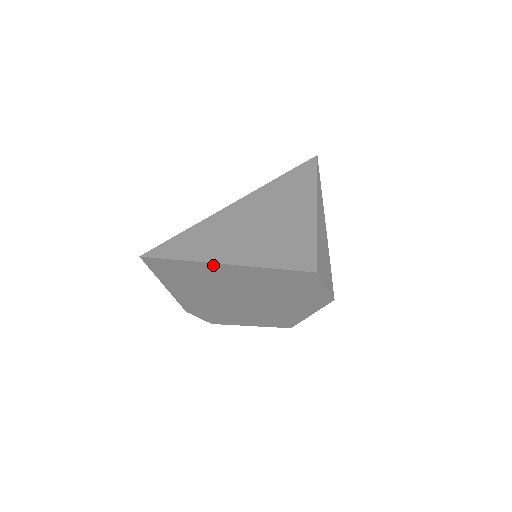
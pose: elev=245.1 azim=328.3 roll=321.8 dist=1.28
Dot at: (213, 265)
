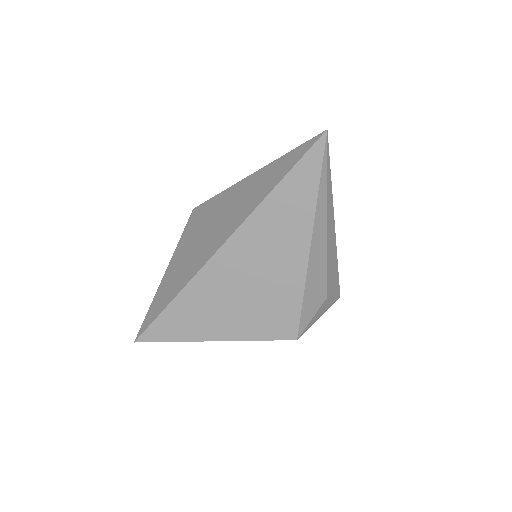
Dot at: (198, 338)
